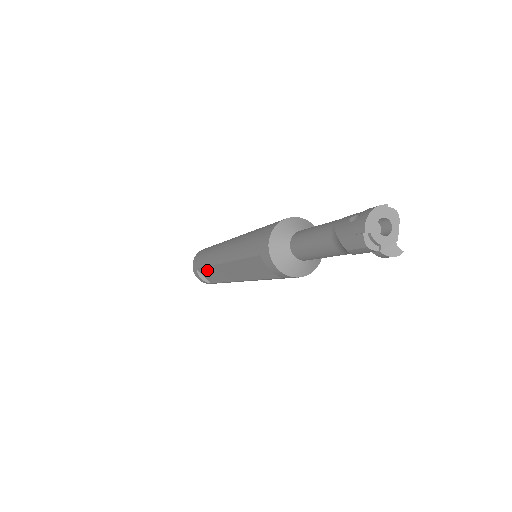
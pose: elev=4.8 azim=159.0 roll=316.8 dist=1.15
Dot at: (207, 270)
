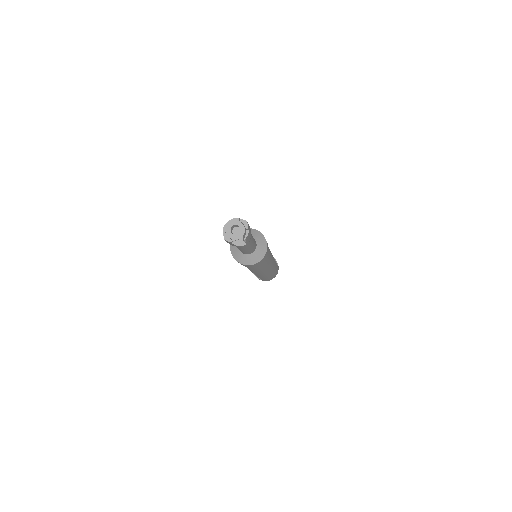
Dot at: occluded
